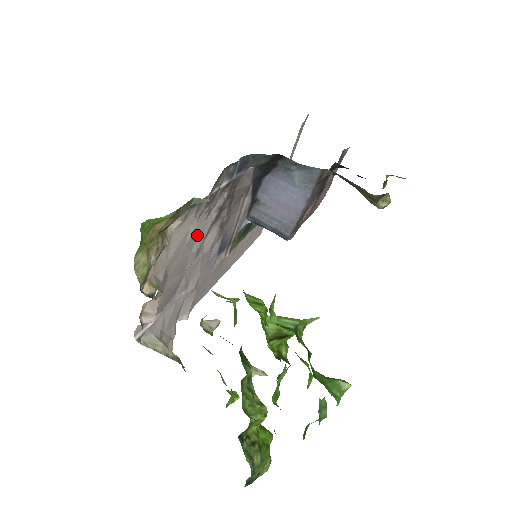
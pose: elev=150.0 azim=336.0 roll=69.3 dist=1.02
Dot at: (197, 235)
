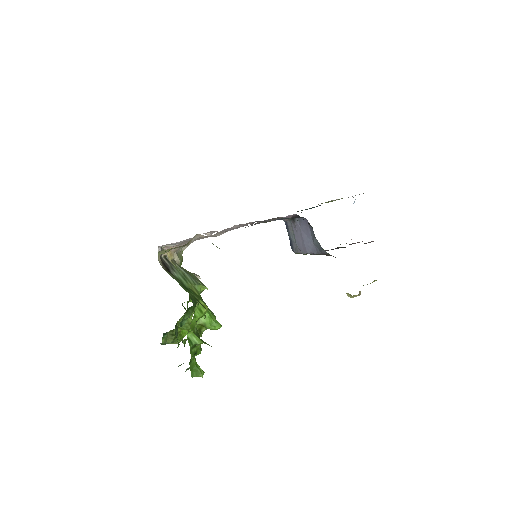
Dot at: (225, 230)
